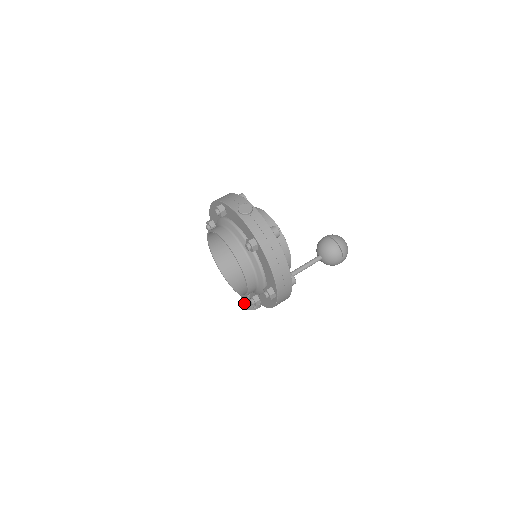
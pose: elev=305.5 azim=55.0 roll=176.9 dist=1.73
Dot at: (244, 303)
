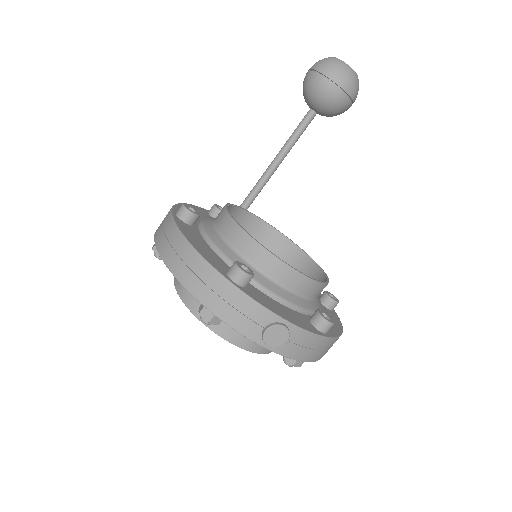
Dot at: occluded
